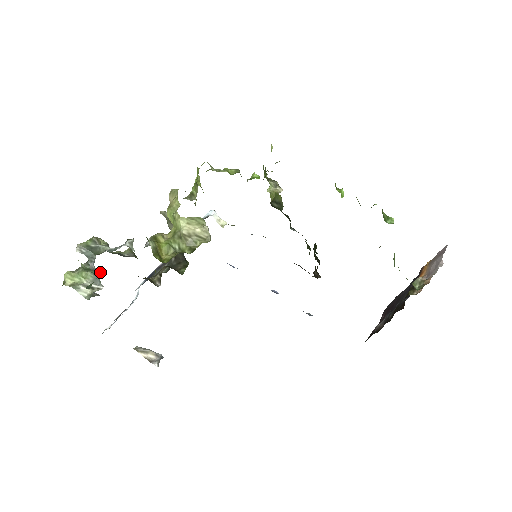
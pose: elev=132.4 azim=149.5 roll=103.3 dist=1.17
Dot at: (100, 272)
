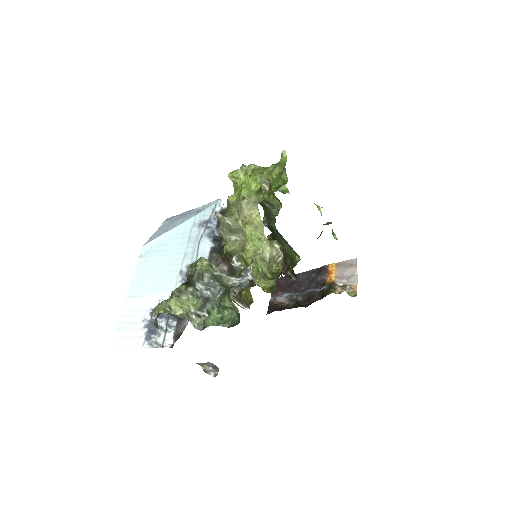
Dot at: (213, 301)
